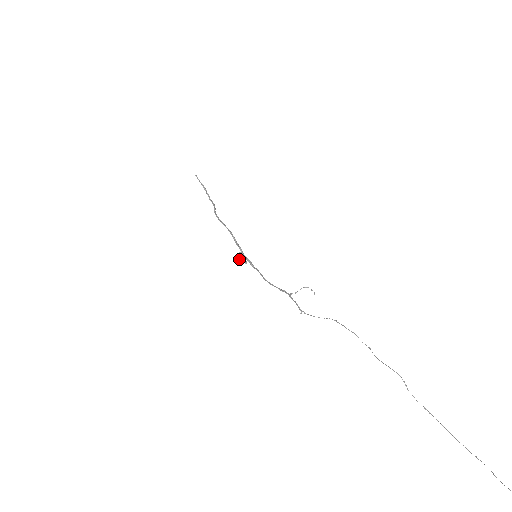
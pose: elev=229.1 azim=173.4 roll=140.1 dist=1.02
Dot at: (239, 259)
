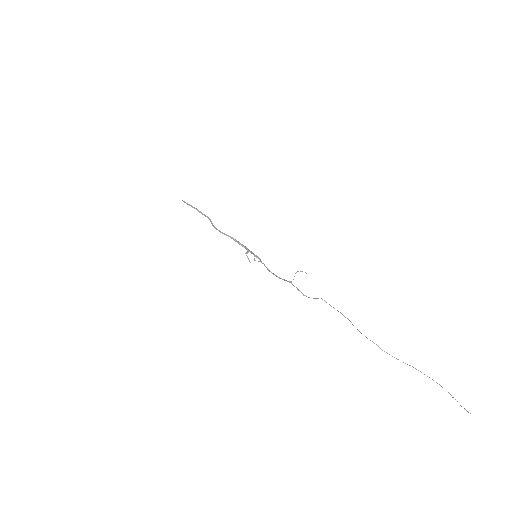
Dot at: (249, 261)
